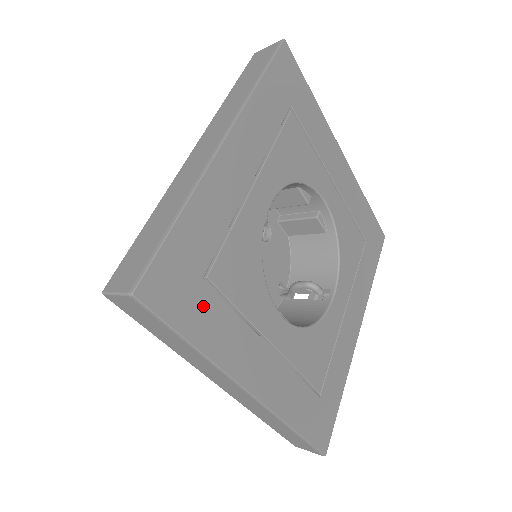
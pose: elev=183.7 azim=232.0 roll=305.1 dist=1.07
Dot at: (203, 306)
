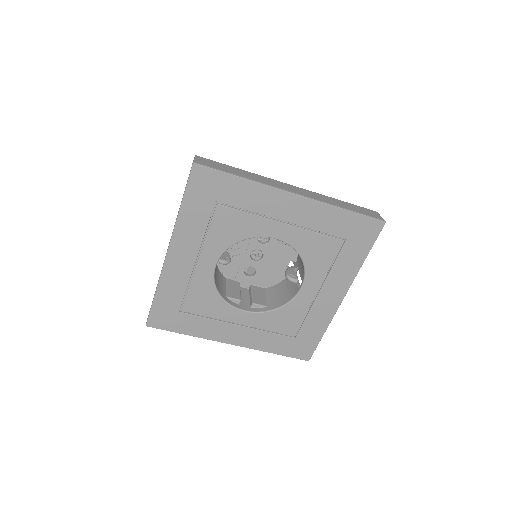
Dot at: (184, 321)
